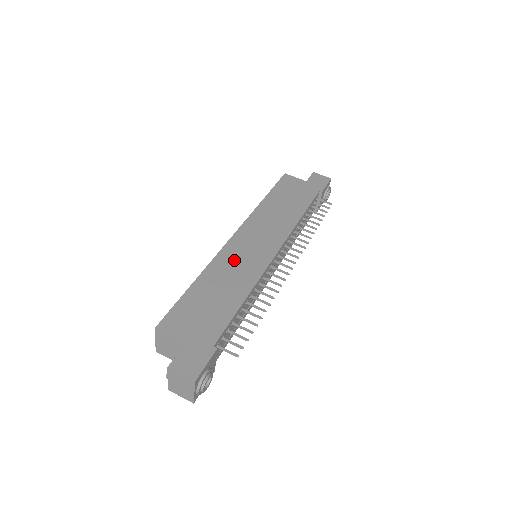
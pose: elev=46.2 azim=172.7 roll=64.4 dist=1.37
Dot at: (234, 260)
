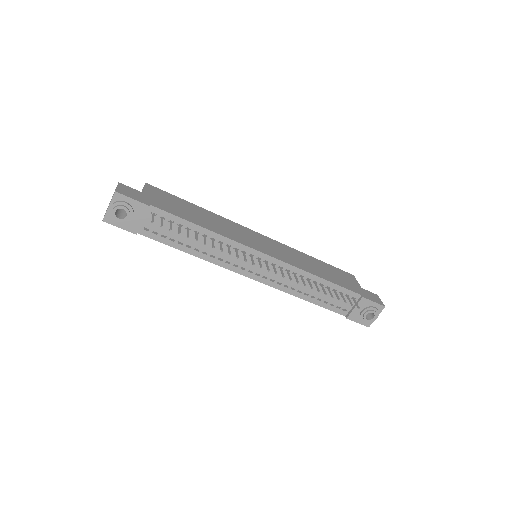
Dot at: (236, 229)
